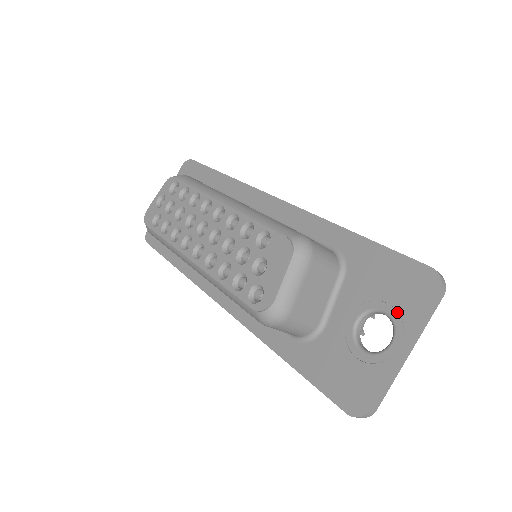
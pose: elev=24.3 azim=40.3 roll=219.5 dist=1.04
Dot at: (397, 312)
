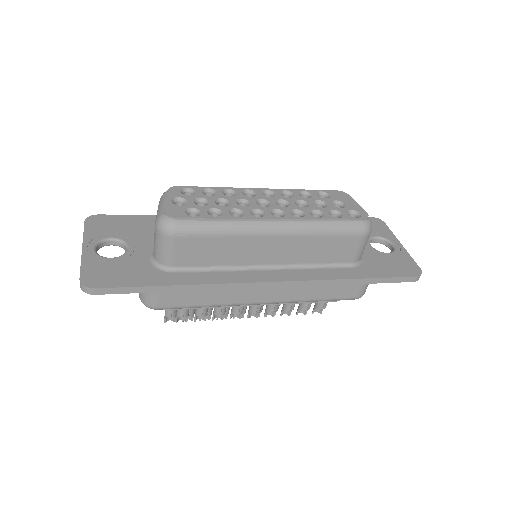
Dot at: (381, 234)
